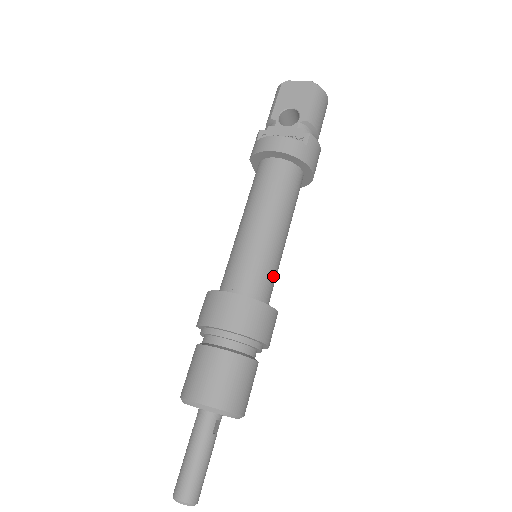
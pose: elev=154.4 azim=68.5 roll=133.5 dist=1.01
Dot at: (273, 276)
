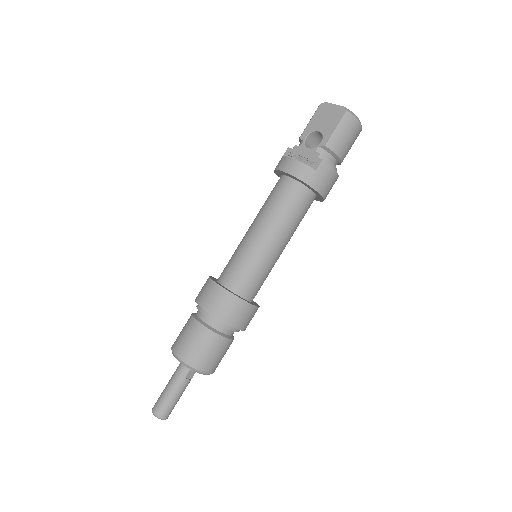
Dot at: (259, 277)
